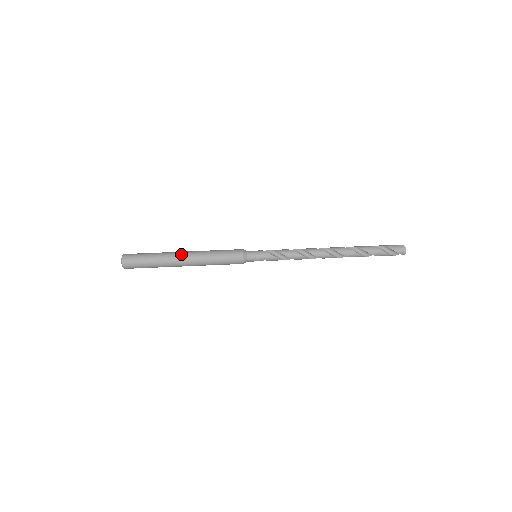
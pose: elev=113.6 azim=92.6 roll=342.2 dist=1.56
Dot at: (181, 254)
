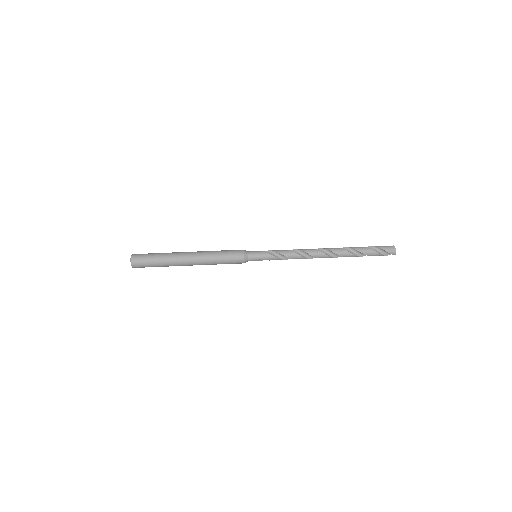
Dot at: (186, 254)
